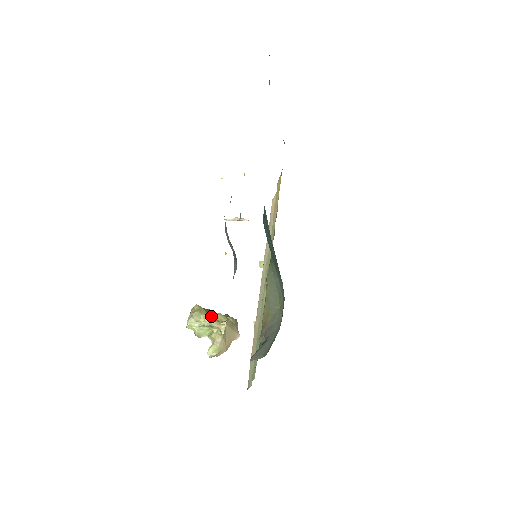
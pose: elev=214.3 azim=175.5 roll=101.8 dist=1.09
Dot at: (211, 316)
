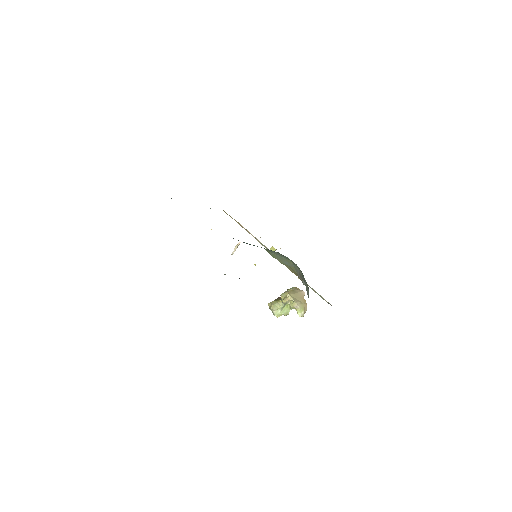
Dot at: (280, 300)
